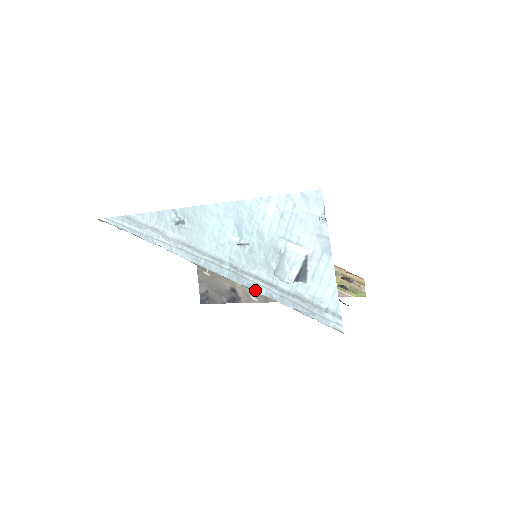
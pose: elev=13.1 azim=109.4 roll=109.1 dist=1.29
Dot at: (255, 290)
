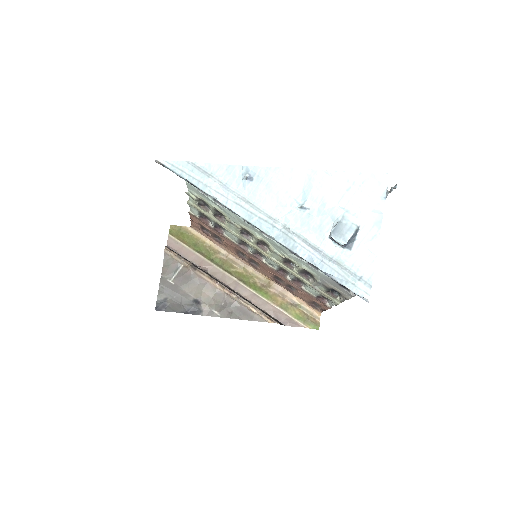
Dot at: (298, 253)
